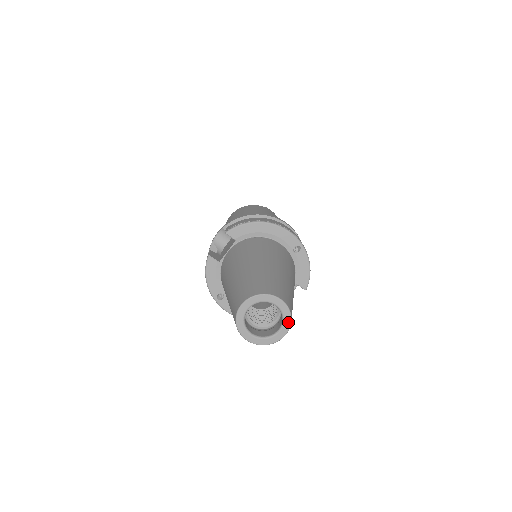
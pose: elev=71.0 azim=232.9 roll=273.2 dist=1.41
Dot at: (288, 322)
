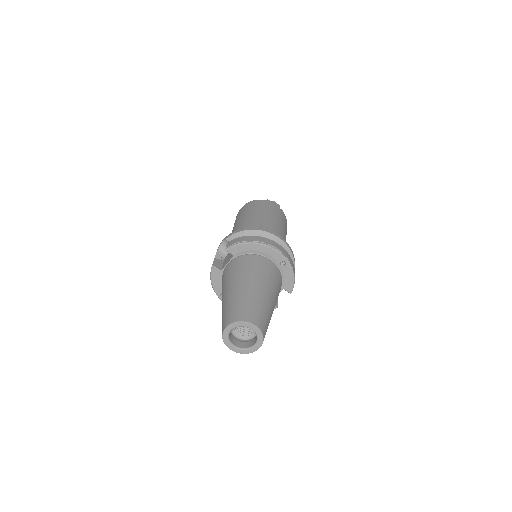
Dot at: (261, 340)
